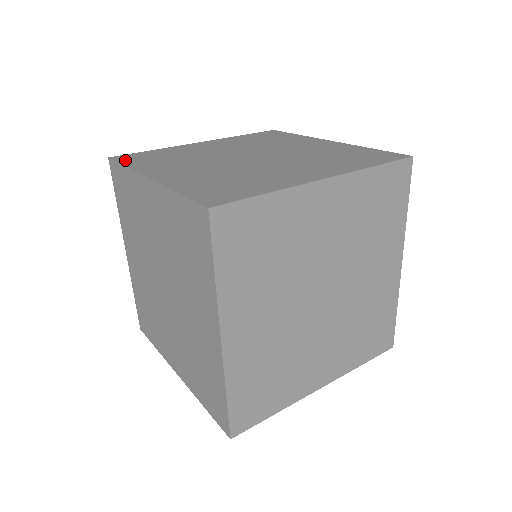
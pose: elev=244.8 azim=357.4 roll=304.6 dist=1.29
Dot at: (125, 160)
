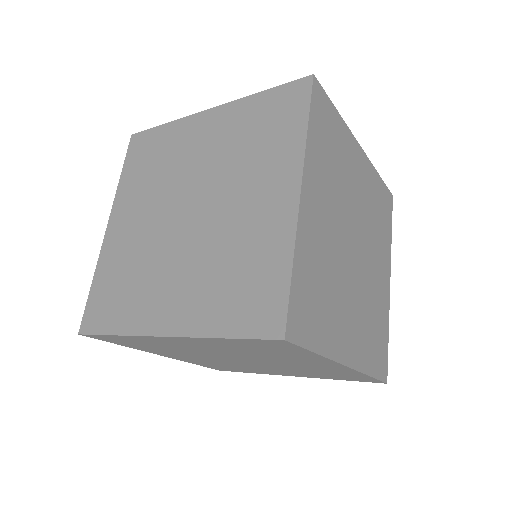
Dot at: occluded
